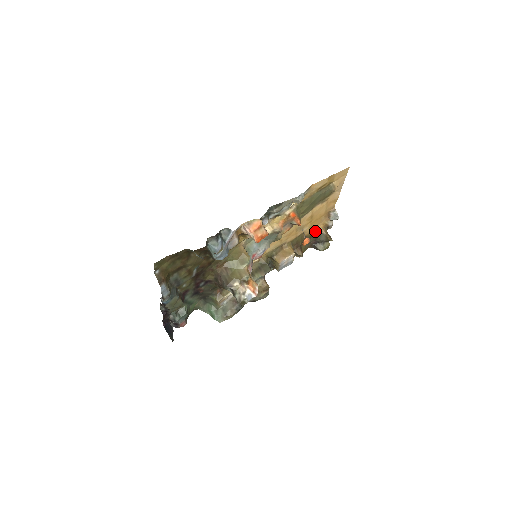
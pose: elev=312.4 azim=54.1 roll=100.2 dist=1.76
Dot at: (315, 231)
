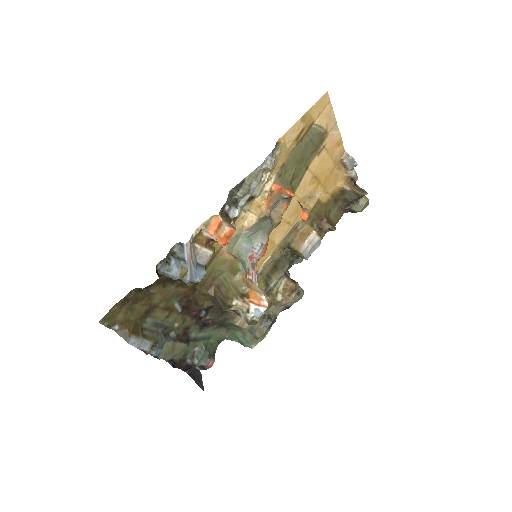
Dot at: (336, 191)
